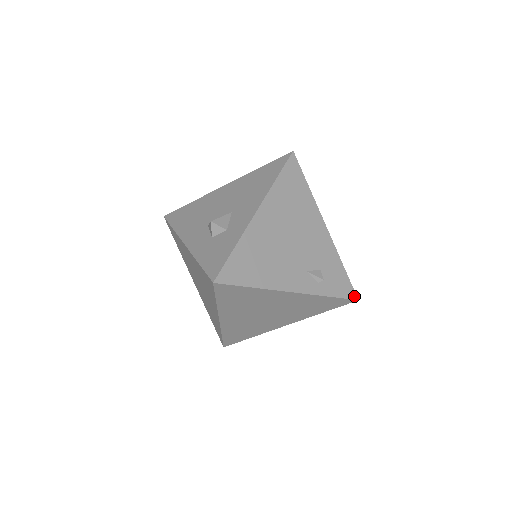
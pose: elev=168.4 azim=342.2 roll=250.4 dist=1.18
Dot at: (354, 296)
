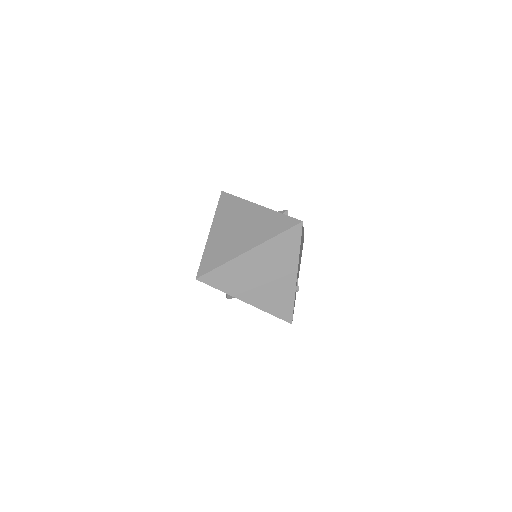
Dot at: (292, 320)
